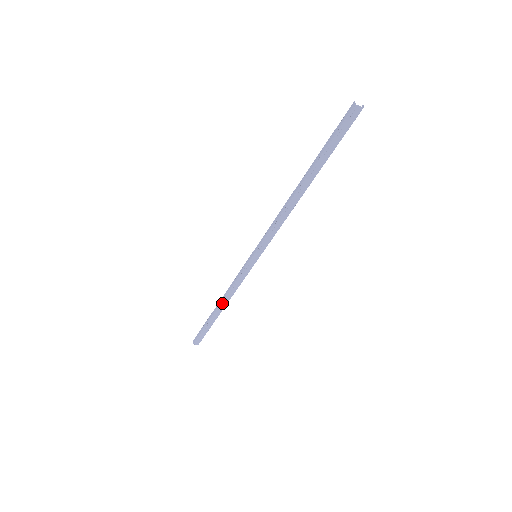
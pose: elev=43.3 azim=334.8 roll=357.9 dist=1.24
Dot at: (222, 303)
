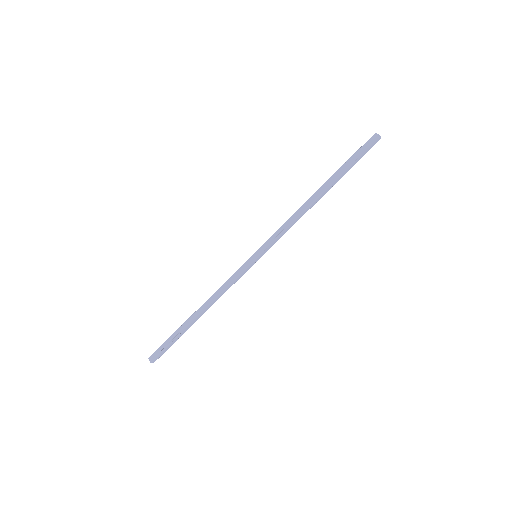
Dot at: (203, 306)
